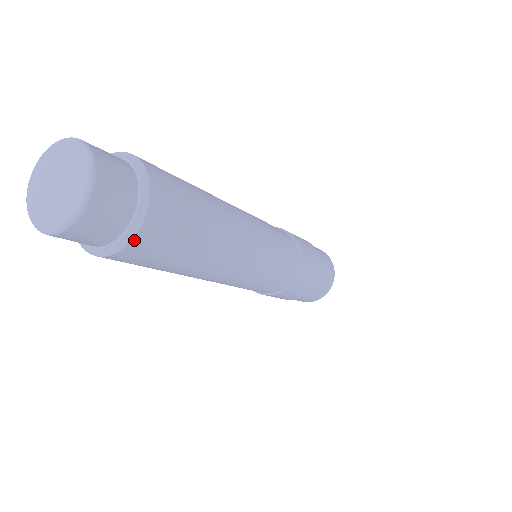
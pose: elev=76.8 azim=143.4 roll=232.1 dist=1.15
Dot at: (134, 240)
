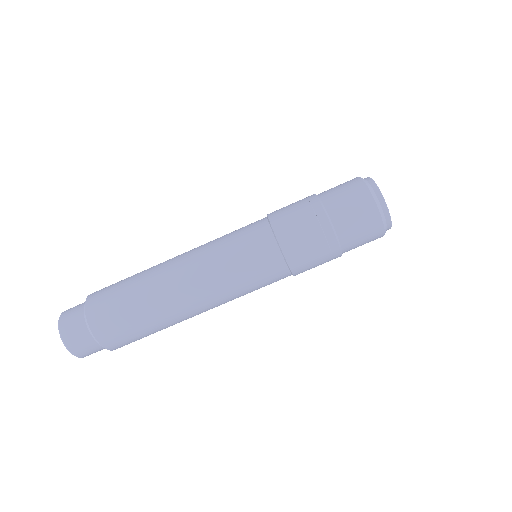
Dot at: (107, 348)
